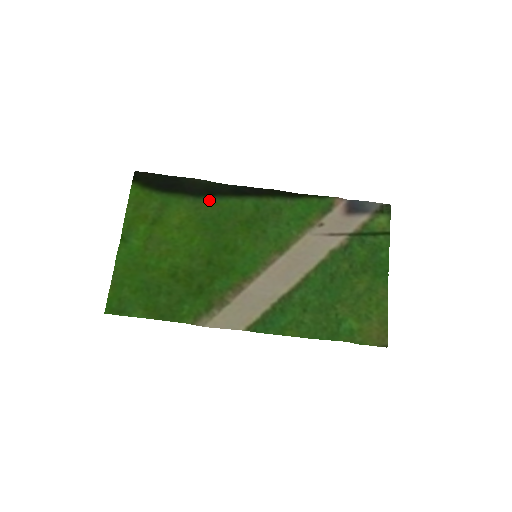
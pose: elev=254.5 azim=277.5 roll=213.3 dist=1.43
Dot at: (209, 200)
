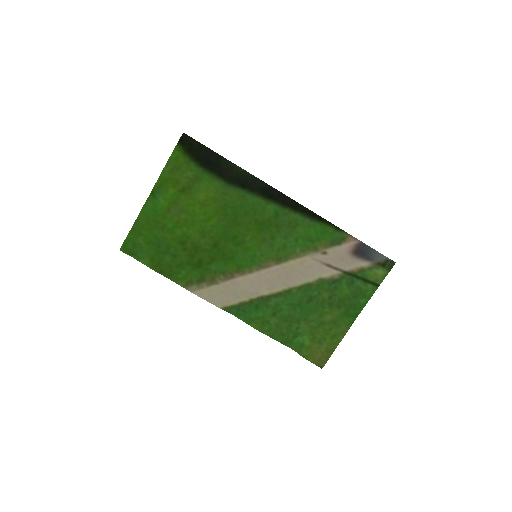
Dot at: (238, 190)
